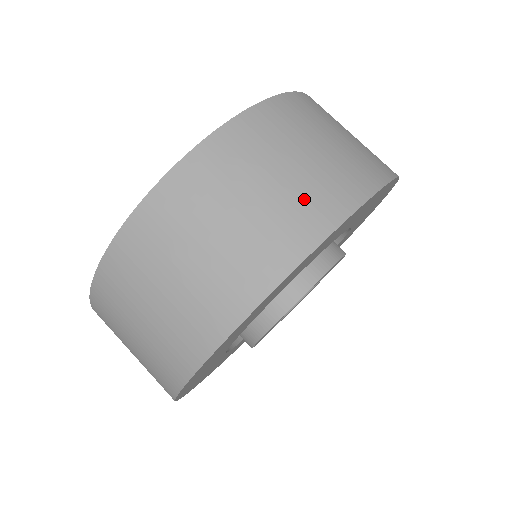
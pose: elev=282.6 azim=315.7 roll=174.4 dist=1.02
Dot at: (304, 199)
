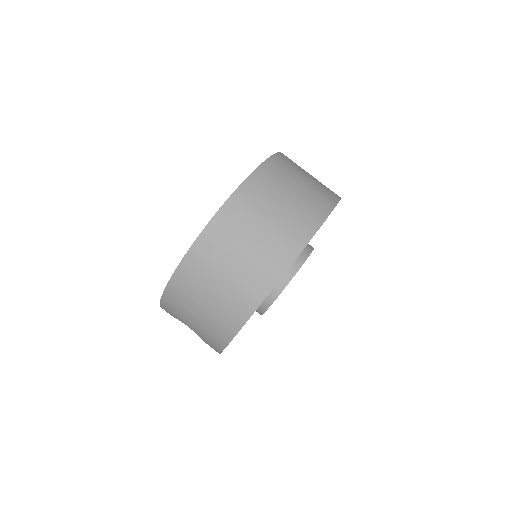
Dot at: (295, 220)
